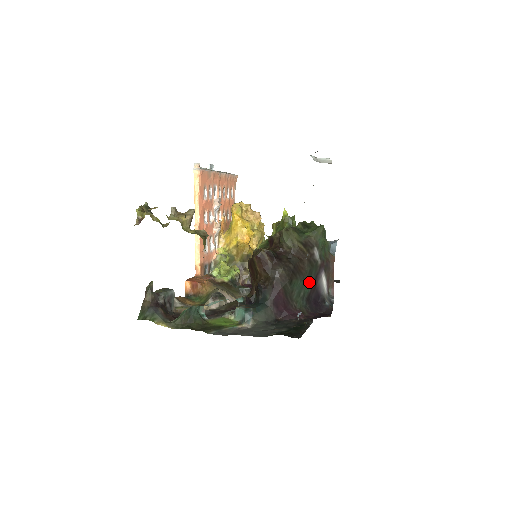
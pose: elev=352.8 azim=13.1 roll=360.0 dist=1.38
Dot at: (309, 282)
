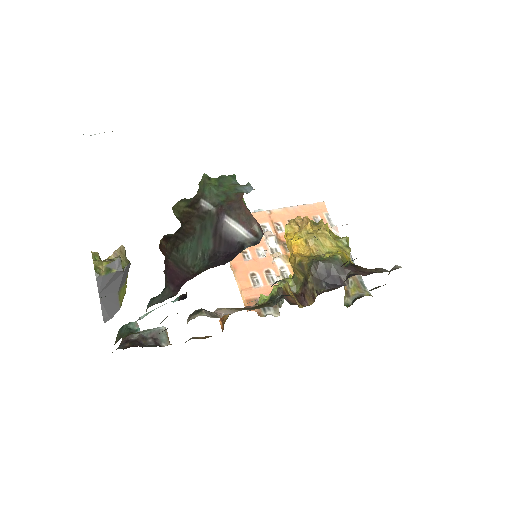
Dot at: (206, 238)
